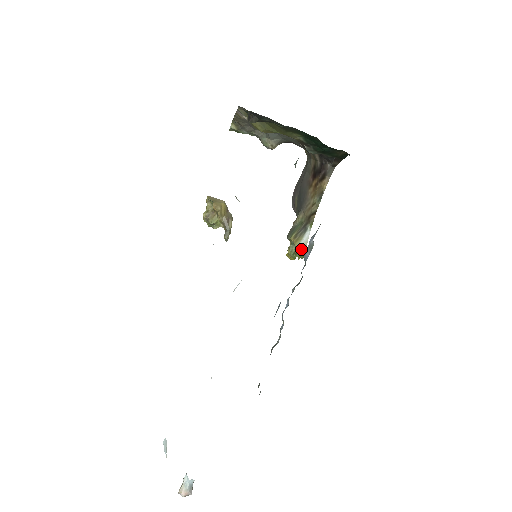
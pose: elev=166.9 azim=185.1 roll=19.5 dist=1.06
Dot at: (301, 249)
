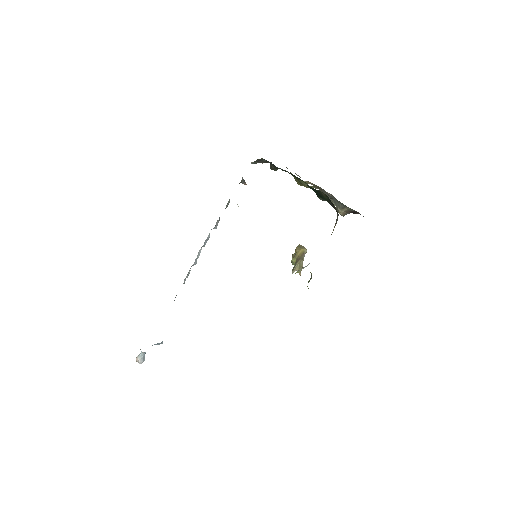
Dot at: (298, 271)
